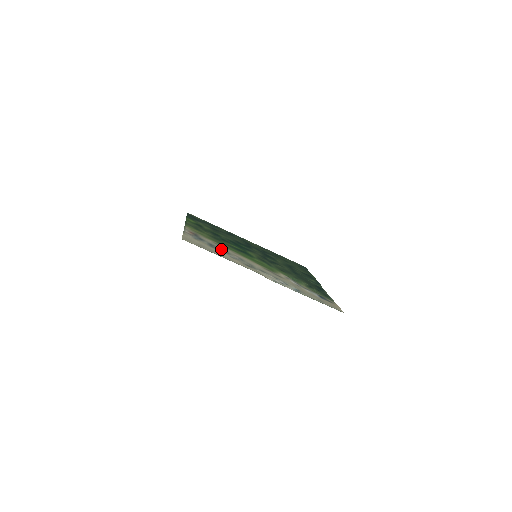
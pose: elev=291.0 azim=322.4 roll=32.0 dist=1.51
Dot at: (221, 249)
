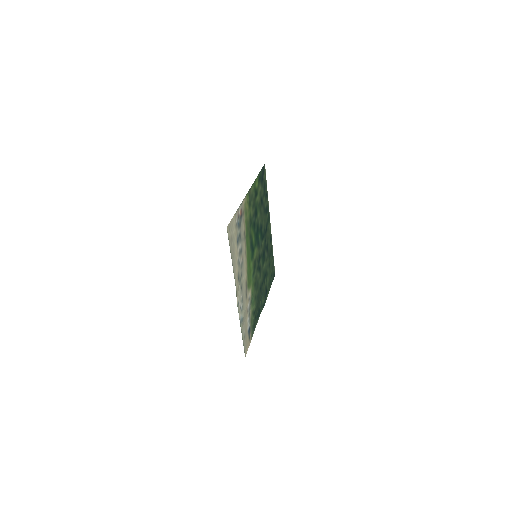
Dot at: (241, 245)
